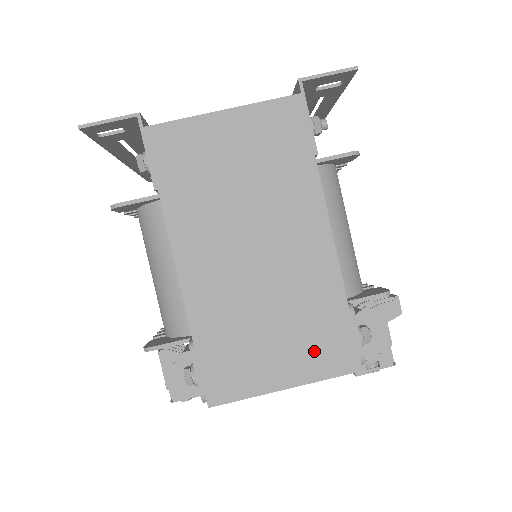
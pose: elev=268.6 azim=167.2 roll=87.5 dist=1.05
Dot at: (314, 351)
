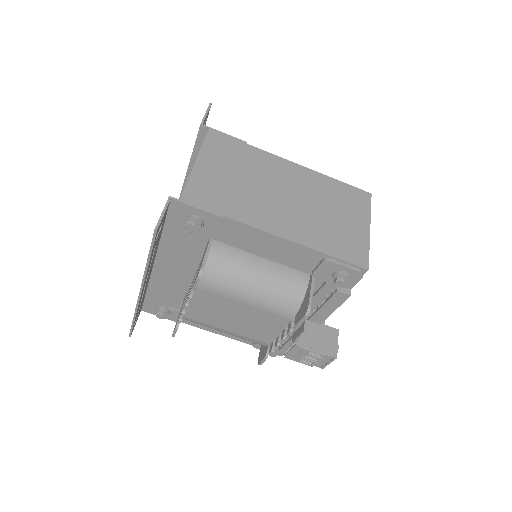
Dot at: (353, 206)
